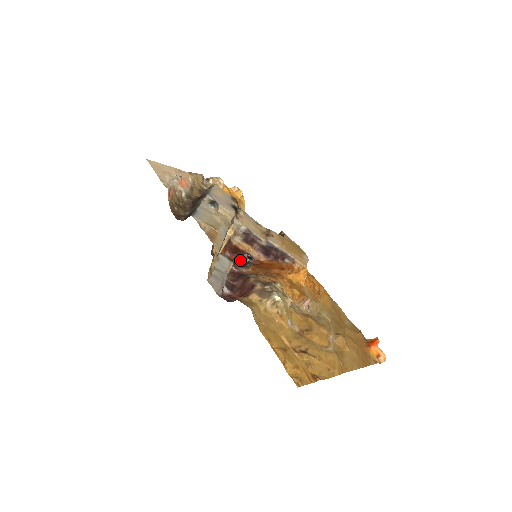
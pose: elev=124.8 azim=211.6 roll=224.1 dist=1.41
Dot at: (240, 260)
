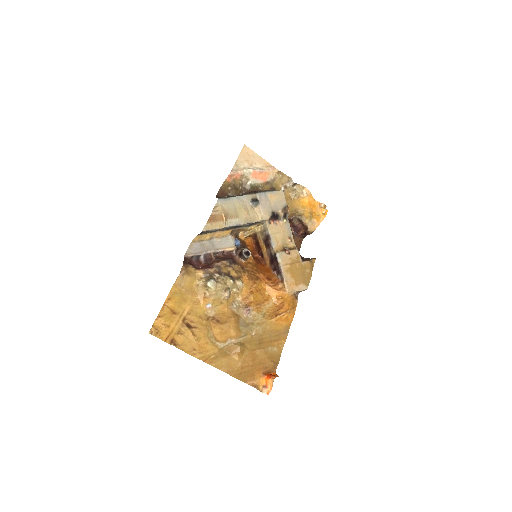
Dot at: occluded
